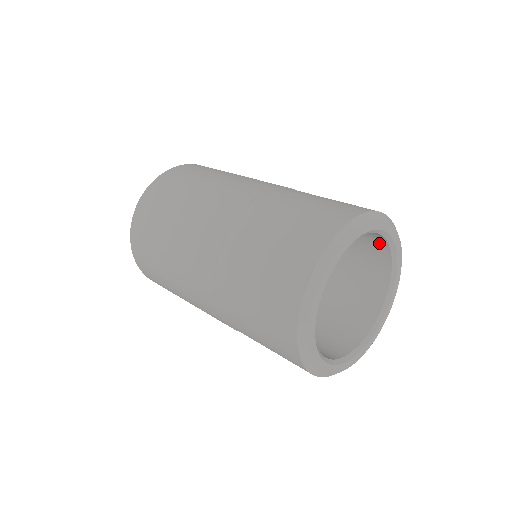
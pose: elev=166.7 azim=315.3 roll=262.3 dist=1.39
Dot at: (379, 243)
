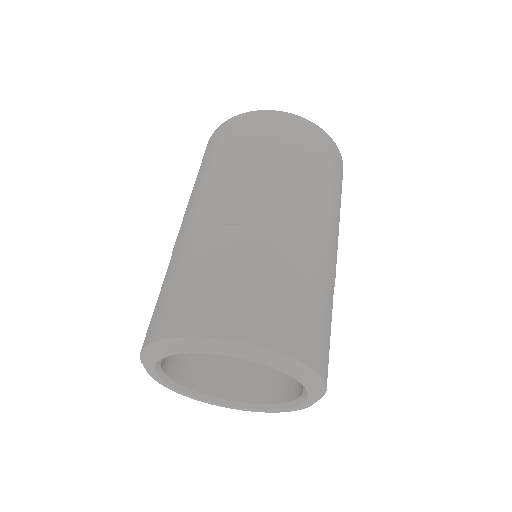
Dot at: occluded
